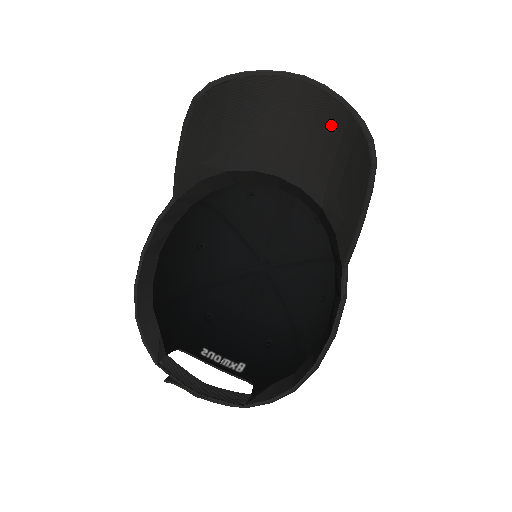
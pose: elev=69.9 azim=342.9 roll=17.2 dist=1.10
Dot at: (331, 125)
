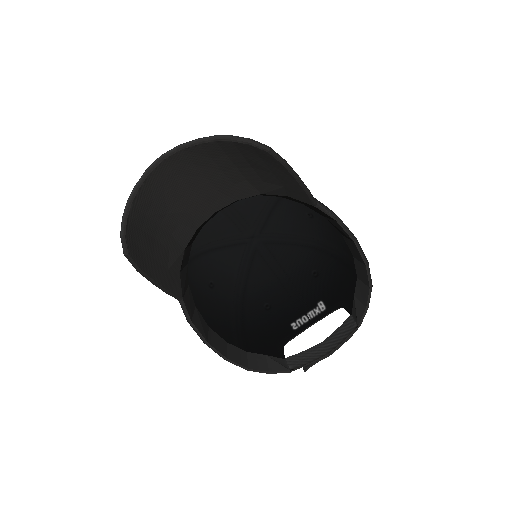
Dot at: (212, 158)
